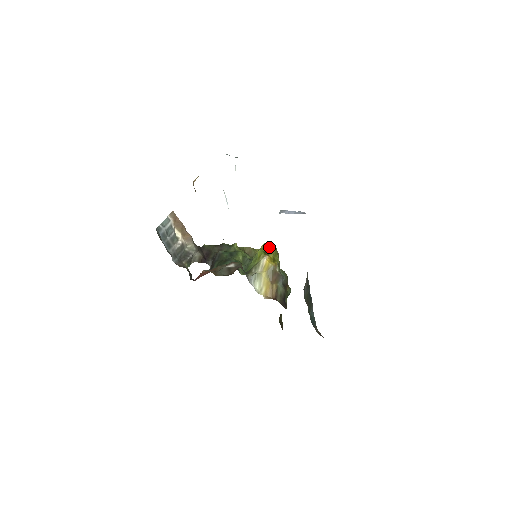
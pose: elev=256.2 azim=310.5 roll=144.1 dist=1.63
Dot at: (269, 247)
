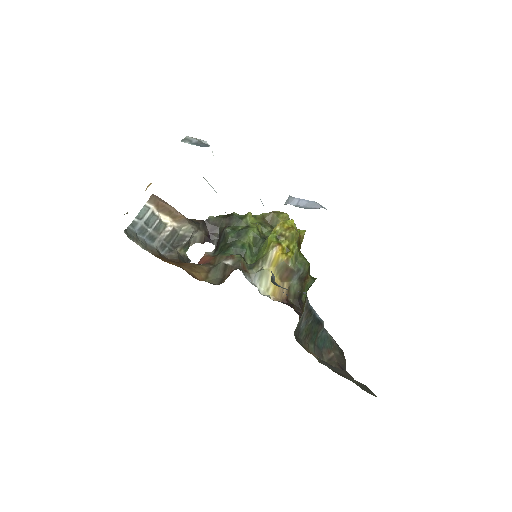
Dot at: (285, 228)
